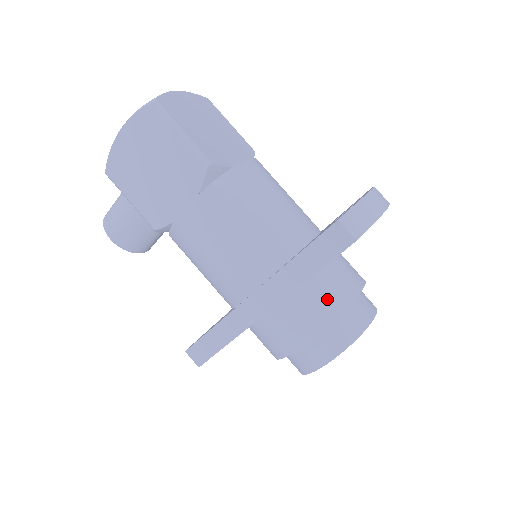
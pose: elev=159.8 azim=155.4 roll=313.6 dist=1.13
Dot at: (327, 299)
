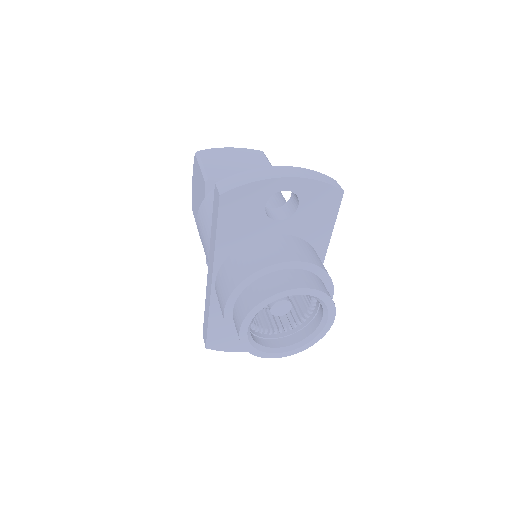
Dot at: (242, 265)
